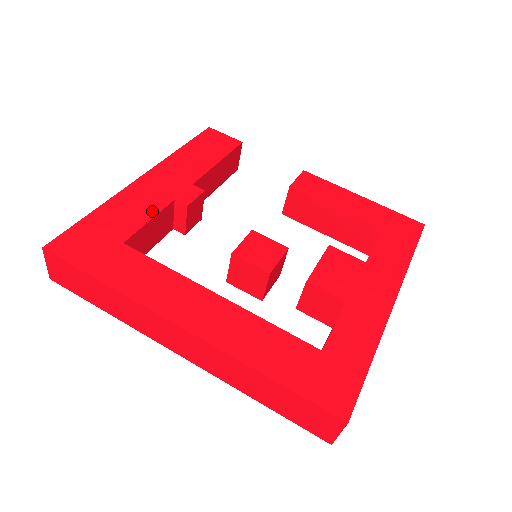
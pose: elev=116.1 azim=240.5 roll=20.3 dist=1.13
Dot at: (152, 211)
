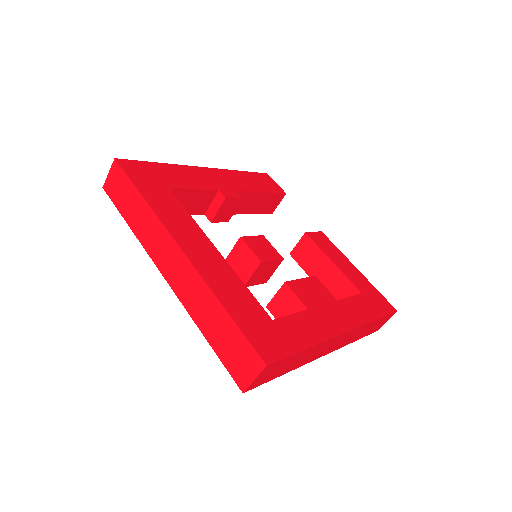
Dot at: (199, 186)
